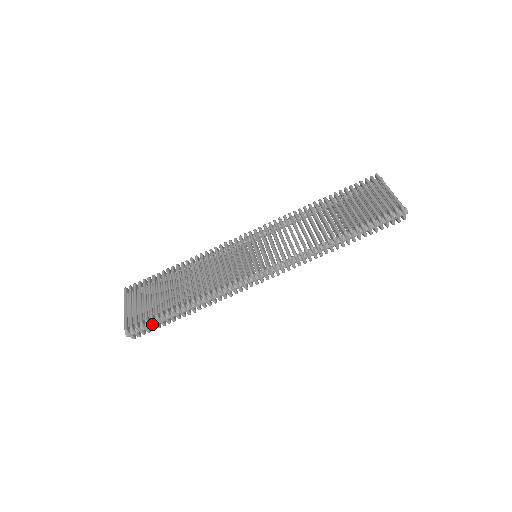
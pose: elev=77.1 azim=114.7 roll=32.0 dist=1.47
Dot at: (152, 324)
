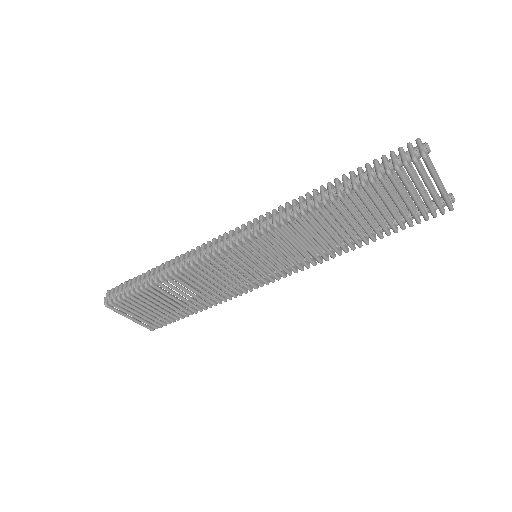
Dot at: occluded
